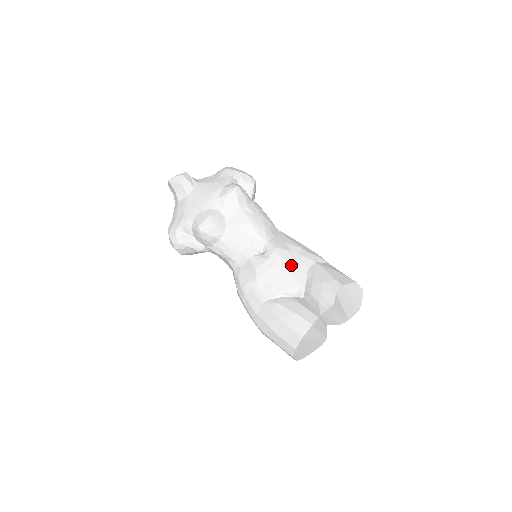
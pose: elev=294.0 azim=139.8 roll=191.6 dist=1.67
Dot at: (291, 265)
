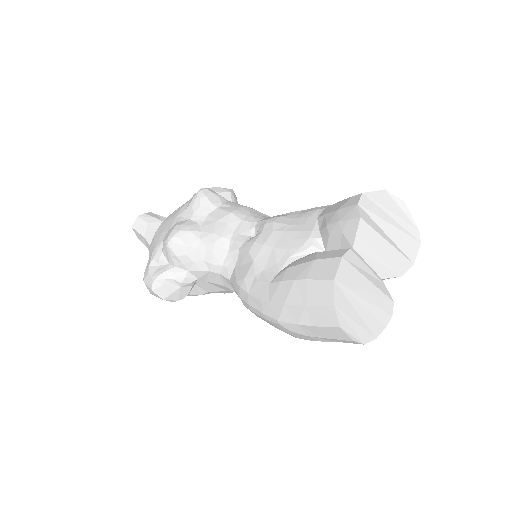
Dot at: (293, 224)
